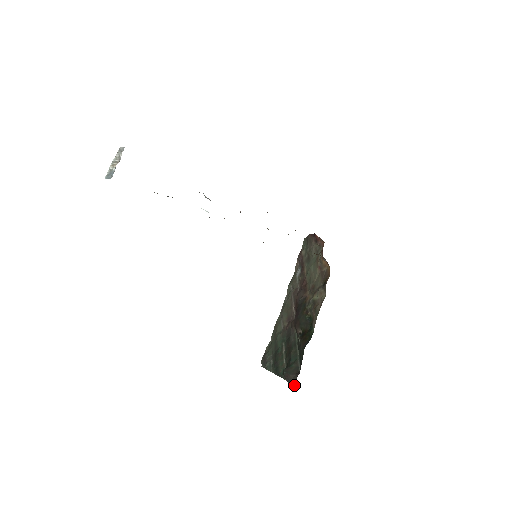
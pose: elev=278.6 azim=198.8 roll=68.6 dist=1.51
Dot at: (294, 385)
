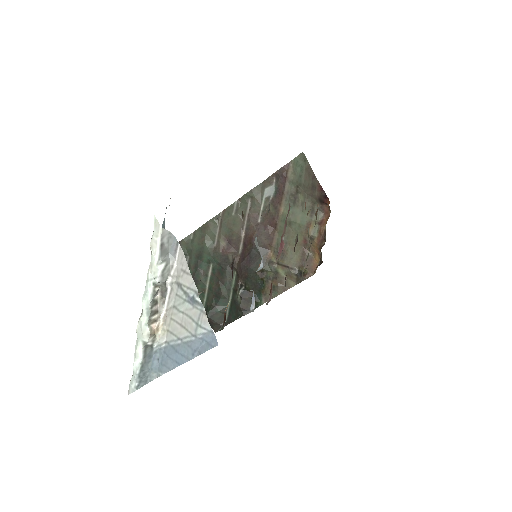
Dot at: (214, 331)
